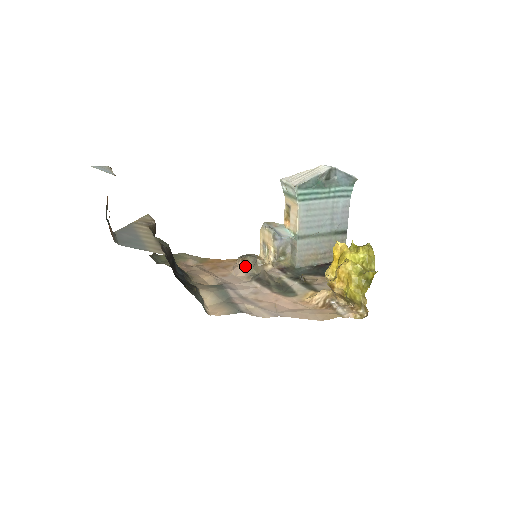
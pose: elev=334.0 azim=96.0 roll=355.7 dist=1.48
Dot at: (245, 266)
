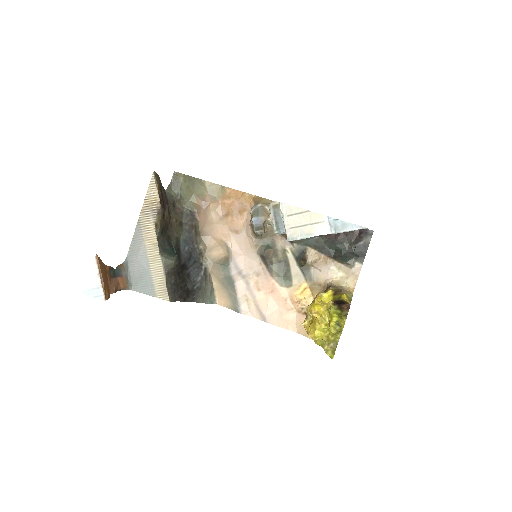
Dot at: (254, 234)
